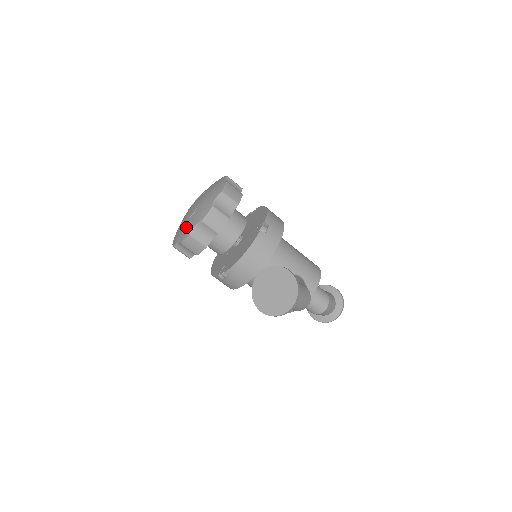
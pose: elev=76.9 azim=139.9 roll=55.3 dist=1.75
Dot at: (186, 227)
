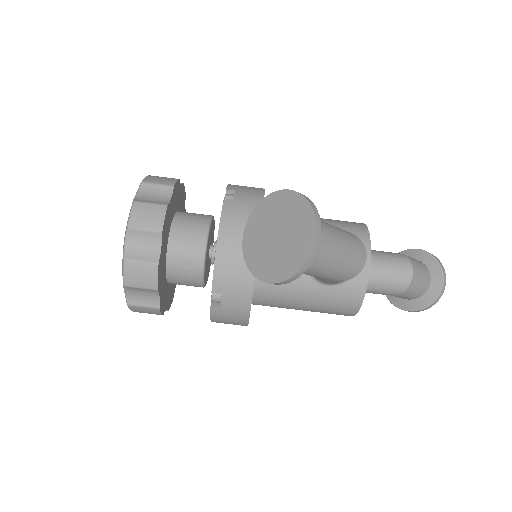
Dot at: occluded
